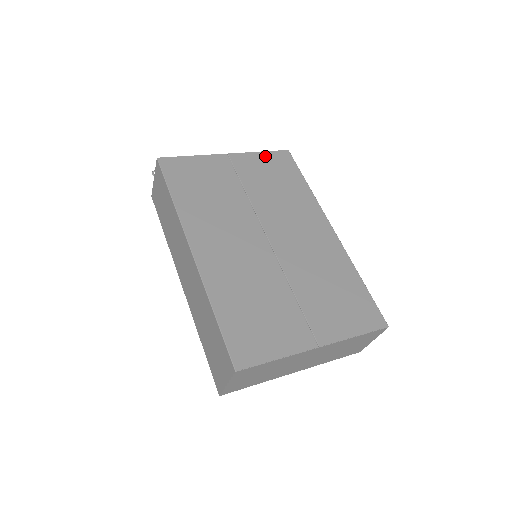
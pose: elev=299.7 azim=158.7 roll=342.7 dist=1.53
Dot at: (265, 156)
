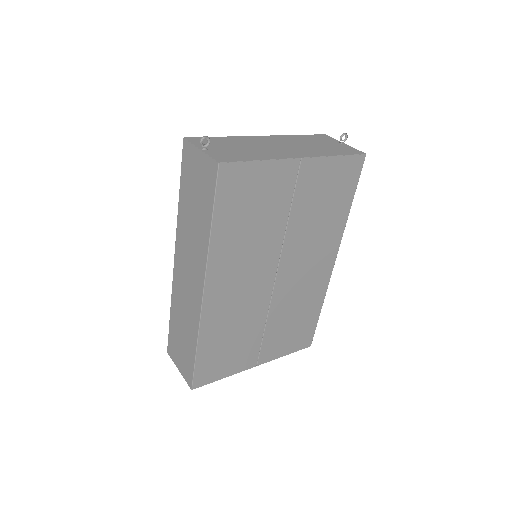
Dot at: (338, 164)
